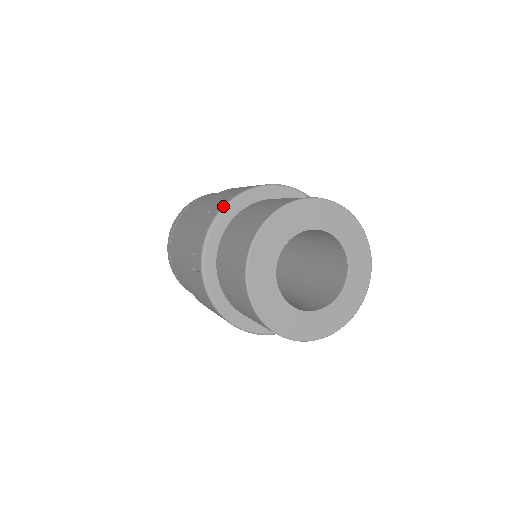
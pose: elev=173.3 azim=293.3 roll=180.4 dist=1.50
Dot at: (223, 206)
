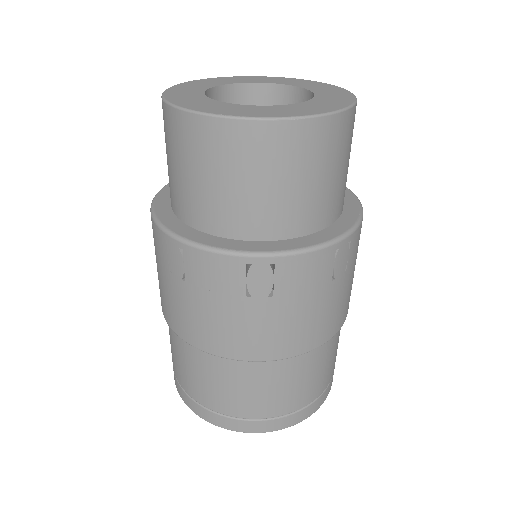
Dot at: occluded
